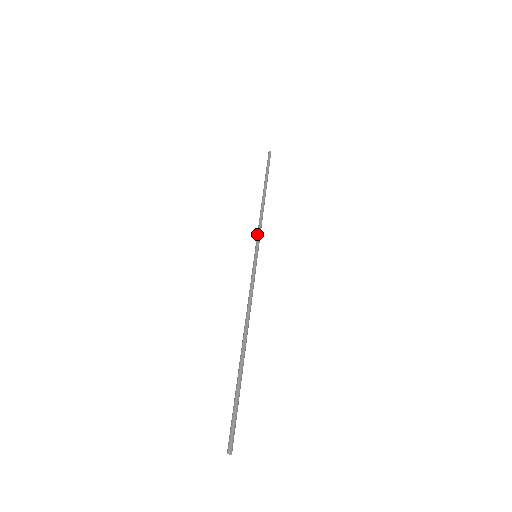
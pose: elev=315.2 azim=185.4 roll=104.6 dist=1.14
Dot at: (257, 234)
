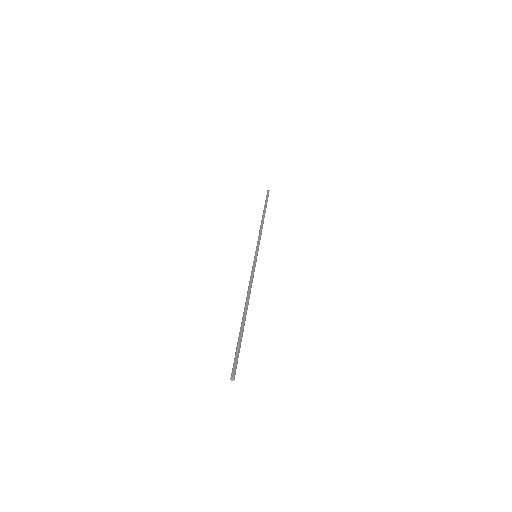
Dot at: (257, 243)
